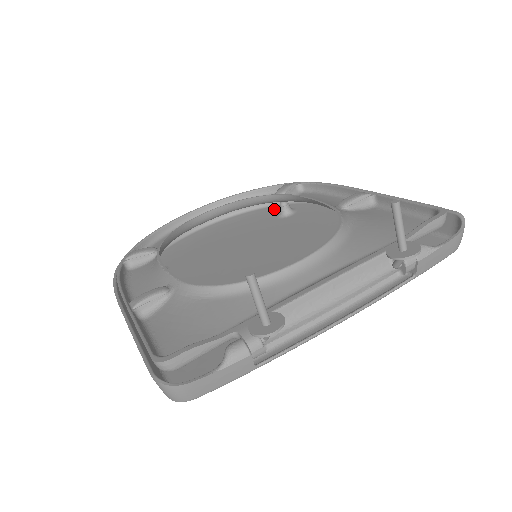
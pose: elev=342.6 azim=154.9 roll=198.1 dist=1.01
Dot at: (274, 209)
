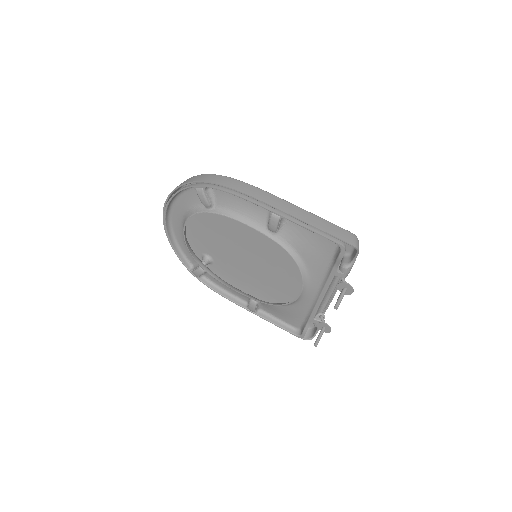
Dot at: occluded
